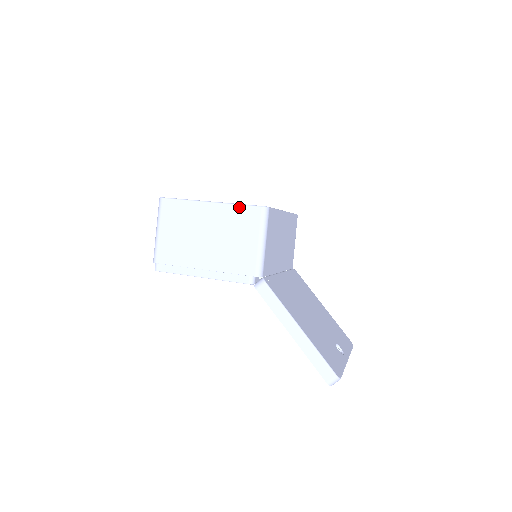
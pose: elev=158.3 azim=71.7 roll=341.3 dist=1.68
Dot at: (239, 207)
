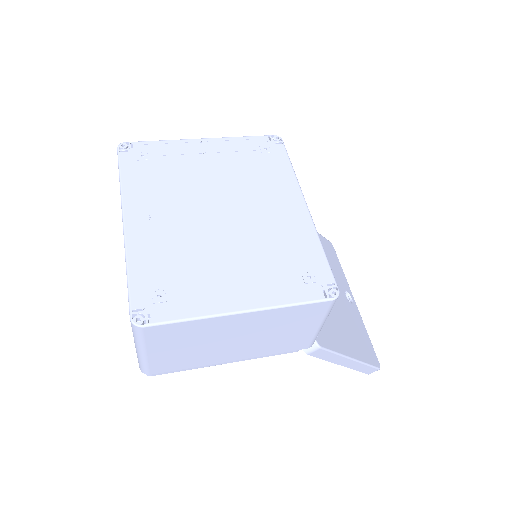
Dot at: (295, 308)
